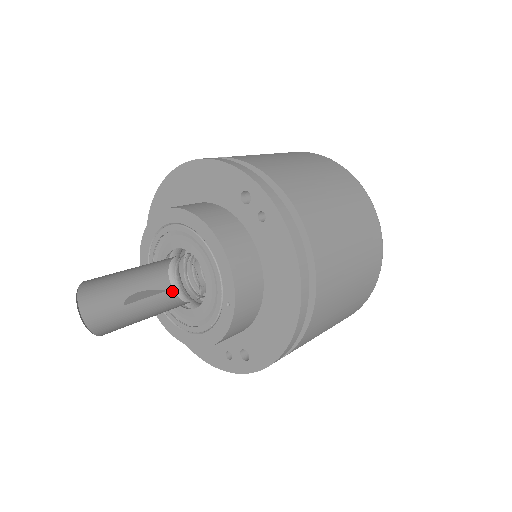
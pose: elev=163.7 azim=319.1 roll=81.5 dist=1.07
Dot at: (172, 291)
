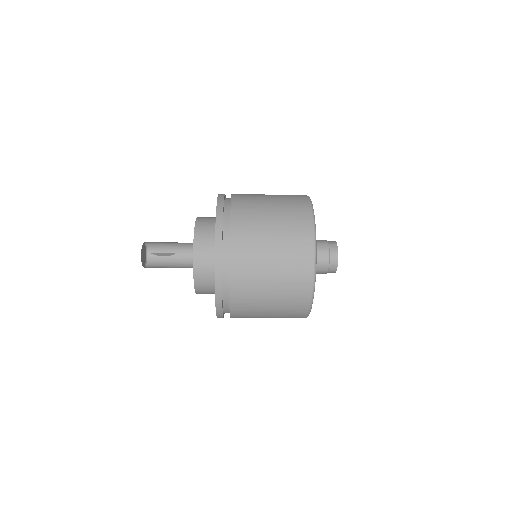
Dot at: occluded
